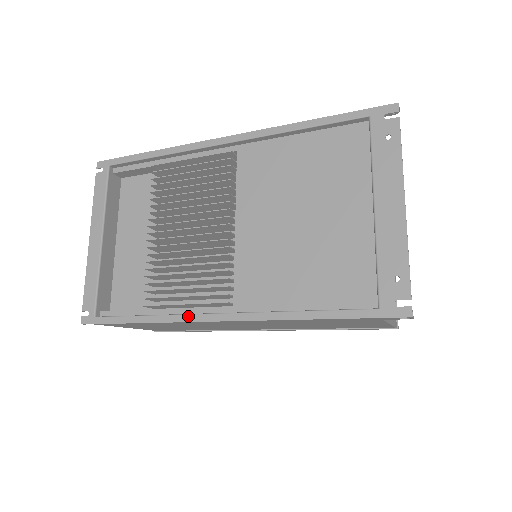
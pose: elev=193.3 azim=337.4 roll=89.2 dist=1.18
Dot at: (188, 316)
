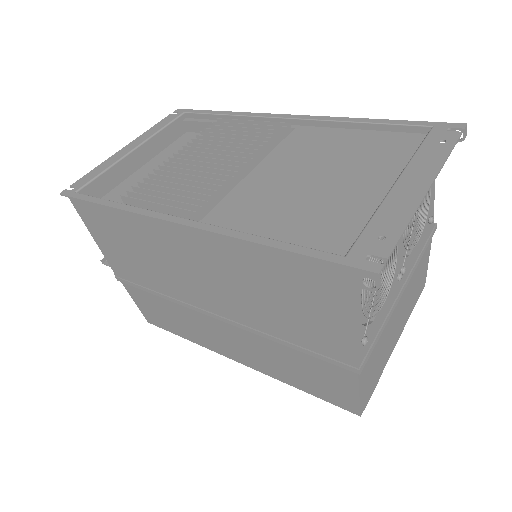
Dot at: (152, 212)
